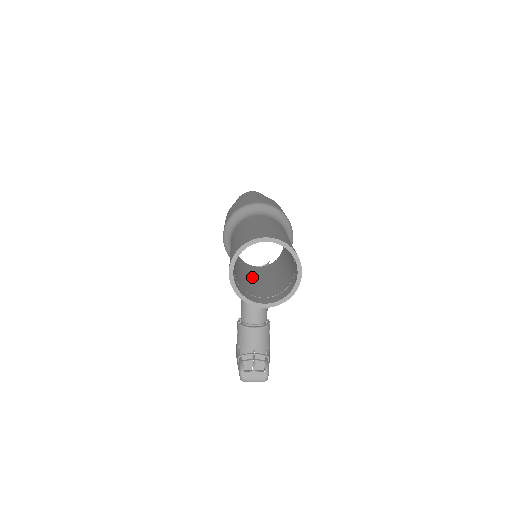
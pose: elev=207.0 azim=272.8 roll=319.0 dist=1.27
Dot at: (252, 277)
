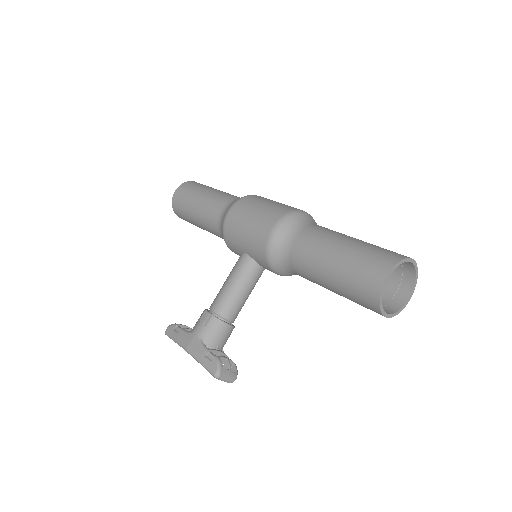
Dot at: occluded
